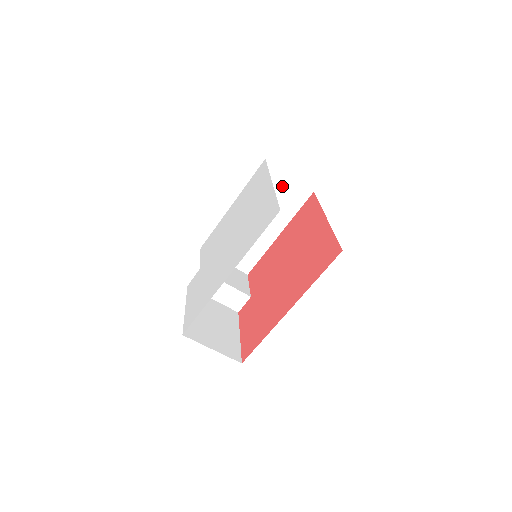
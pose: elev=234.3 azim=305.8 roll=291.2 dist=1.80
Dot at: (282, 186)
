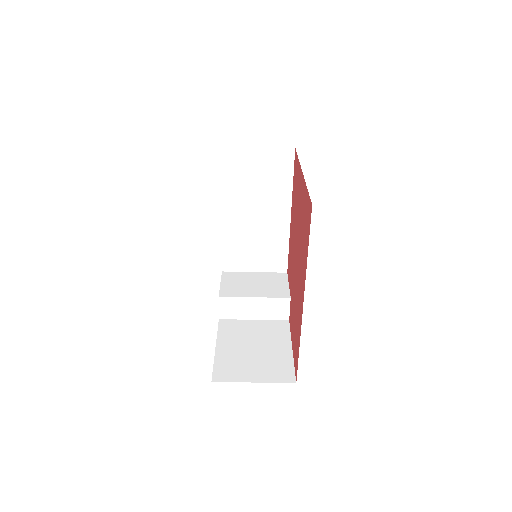
Dot at: (257, 163)
